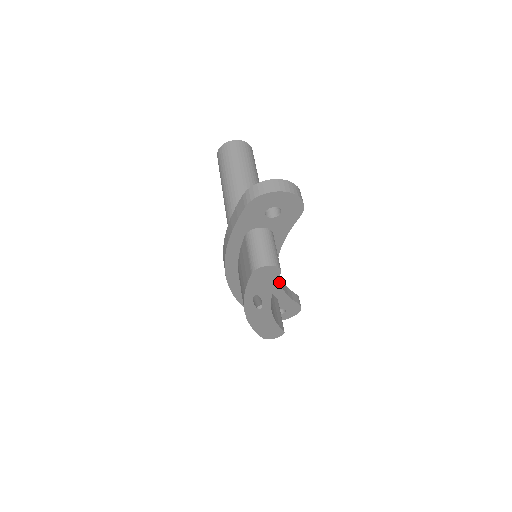
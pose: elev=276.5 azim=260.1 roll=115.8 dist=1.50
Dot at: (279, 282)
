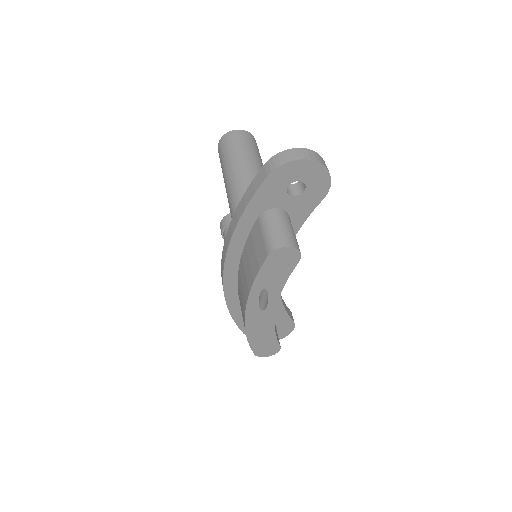
Dot at: occluded
